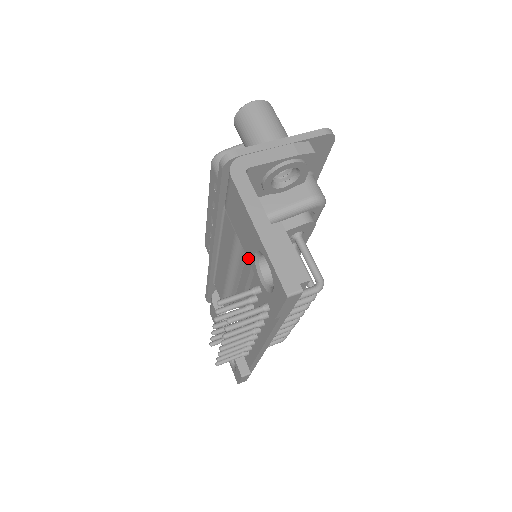
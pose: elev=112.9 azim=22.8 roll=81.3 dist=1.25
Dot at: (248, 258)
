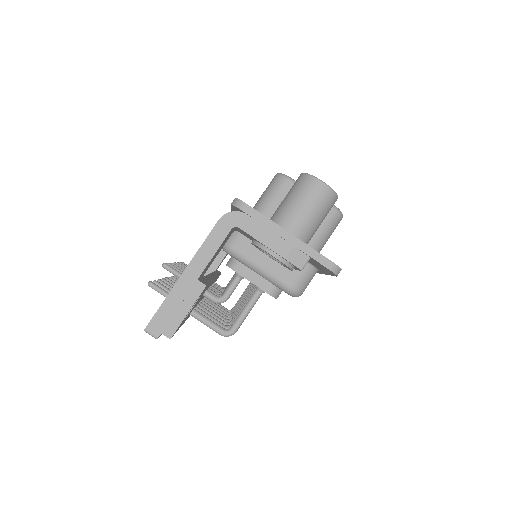
Dot at: occluded
